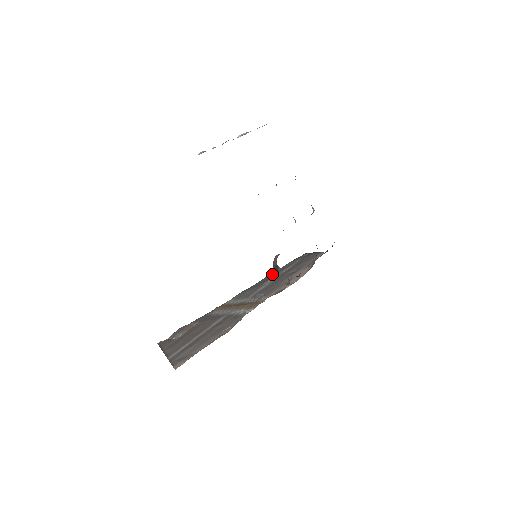
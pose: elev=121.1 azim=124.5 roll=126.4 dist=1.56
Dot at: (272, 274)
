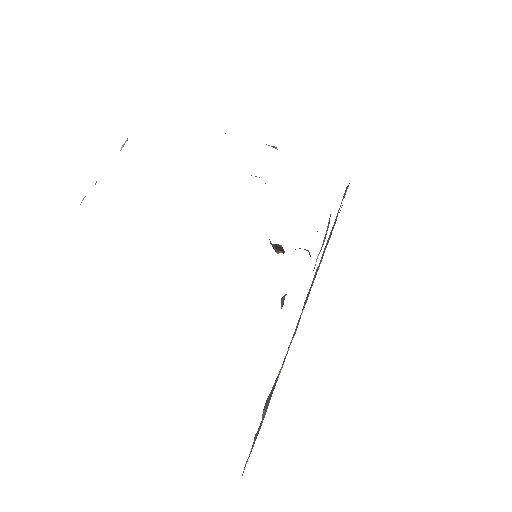
Dot at: occluded
